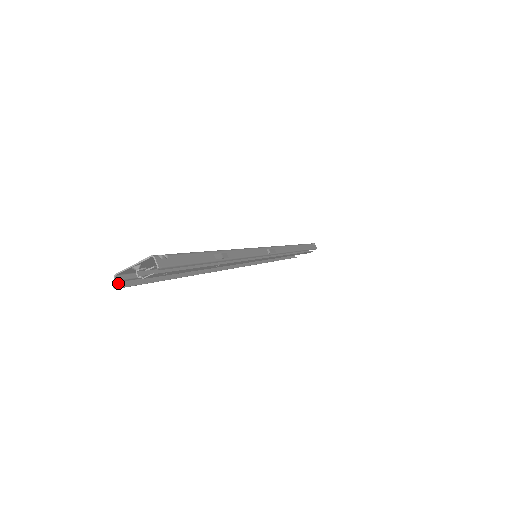
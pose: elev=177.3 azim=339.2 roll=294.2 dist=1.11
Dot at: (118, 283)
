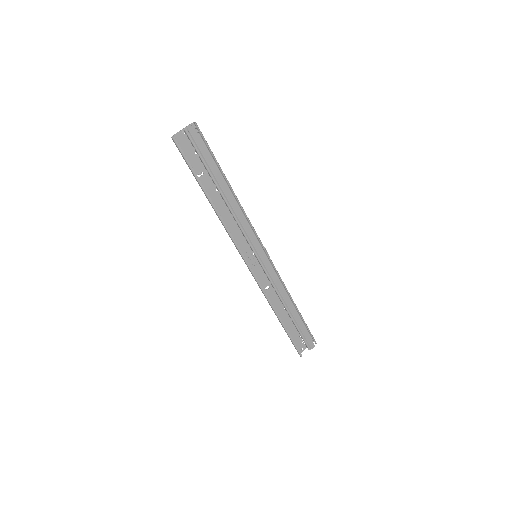
Dot at: (174, 141)
